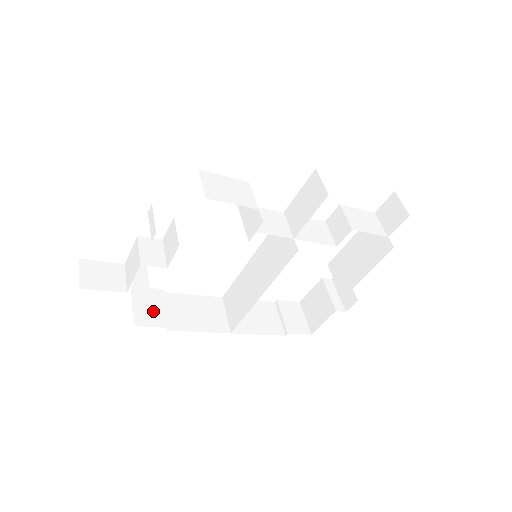
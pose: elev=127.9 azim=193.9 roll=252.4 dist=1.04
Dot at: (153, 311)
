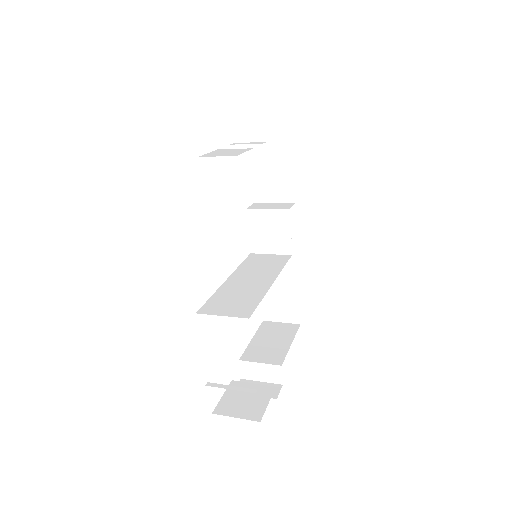
Dot at: occluded
